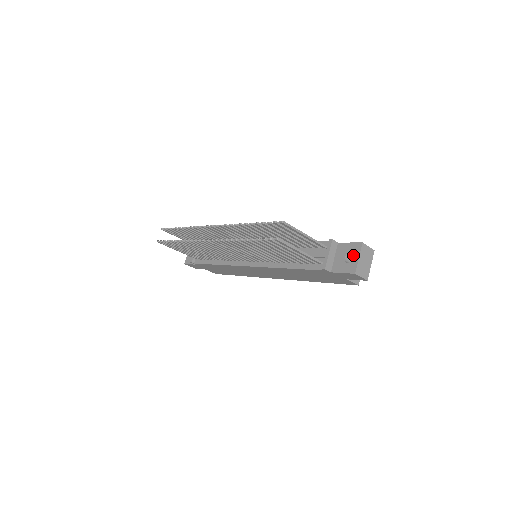
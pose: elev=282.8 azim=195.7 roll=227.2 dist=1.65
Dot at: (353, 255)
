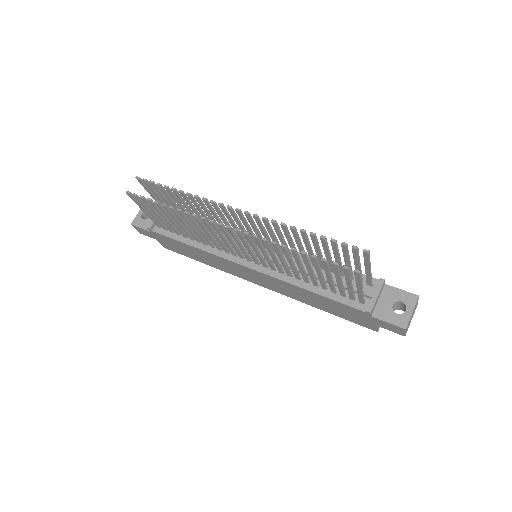
Dot at: (399, 304)
